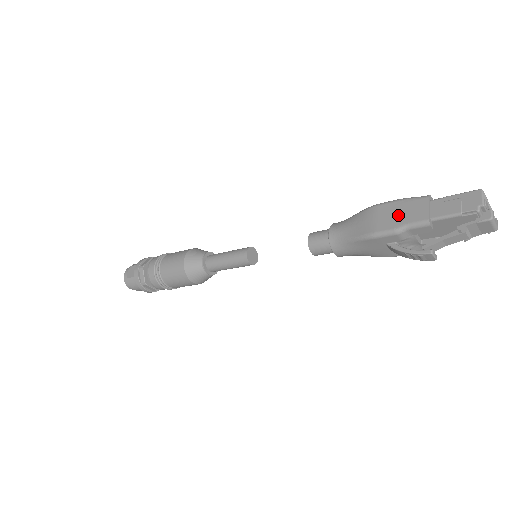
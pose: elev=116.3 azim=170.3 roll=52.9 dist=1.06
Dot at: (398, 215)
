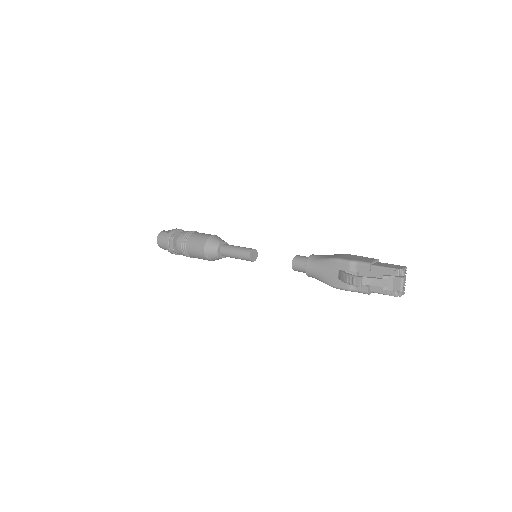
Dot at: (356, 258)
